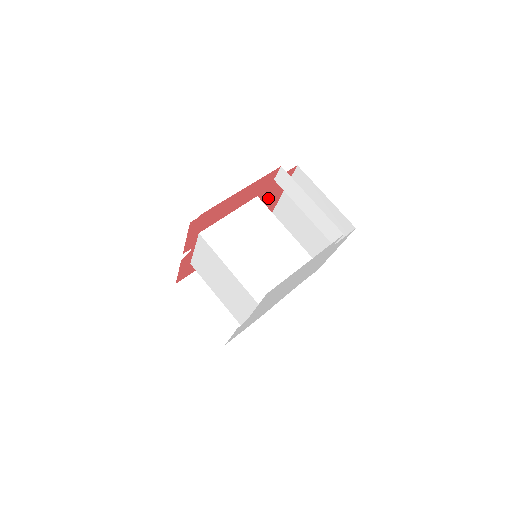
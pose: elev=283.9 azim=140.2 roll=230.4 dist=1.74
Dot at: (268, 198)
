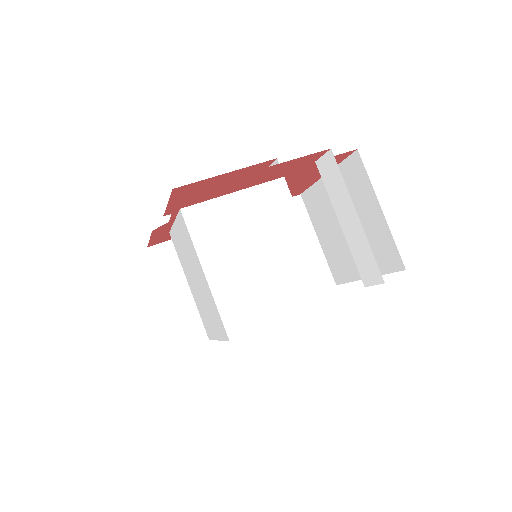
Dot at: (301, 178)
